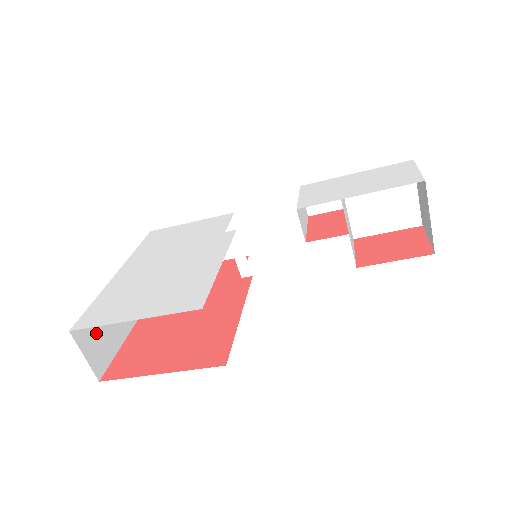
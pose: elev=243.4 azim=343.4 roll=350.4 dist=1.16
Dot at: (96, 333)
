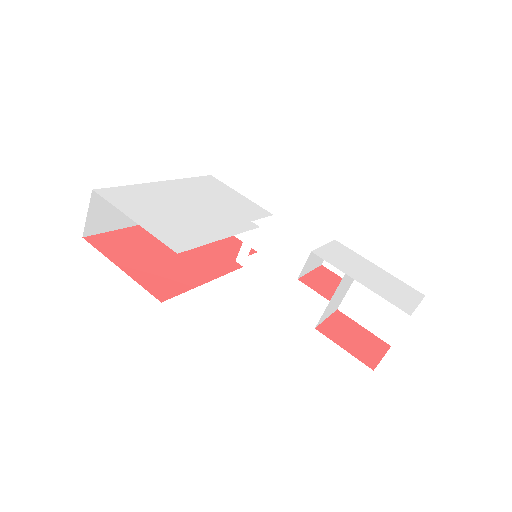
Dot at: (109, 206)
